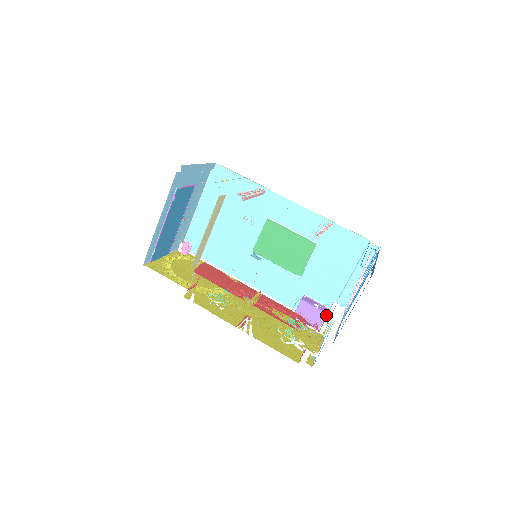
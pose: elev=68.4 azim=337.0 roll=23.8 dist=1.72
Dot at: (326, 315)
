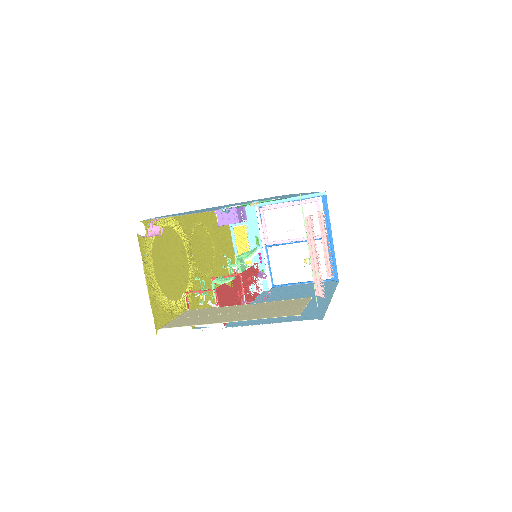
Dot at: (246, 221)
